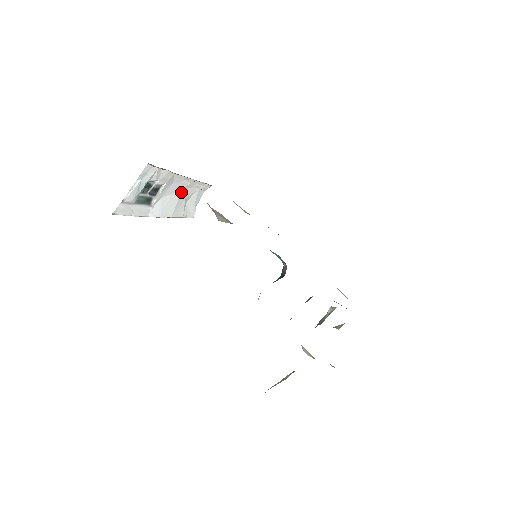
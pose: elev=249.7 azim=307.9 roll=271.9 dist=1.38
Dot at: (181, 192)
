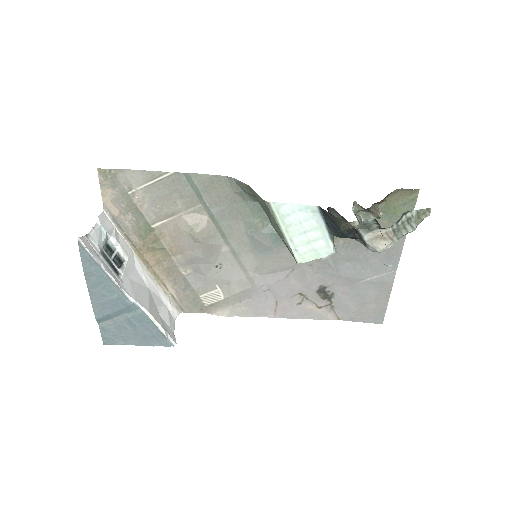
Dot at: (148, 291)
